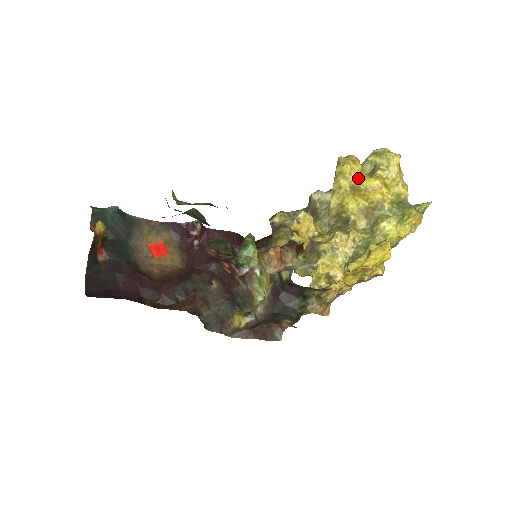
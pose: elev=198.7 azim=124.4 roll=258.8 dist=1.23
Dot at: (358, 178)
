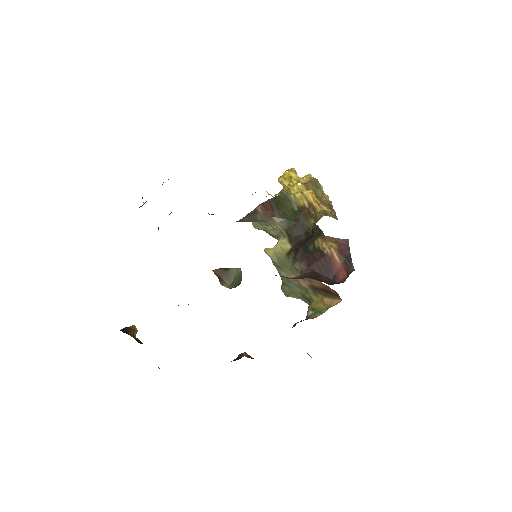
Dot at: occluded
